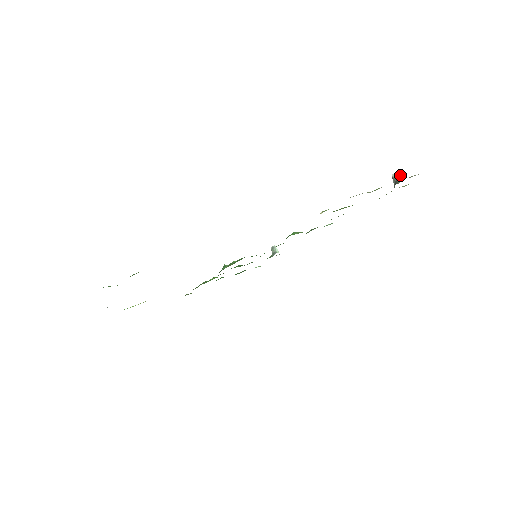
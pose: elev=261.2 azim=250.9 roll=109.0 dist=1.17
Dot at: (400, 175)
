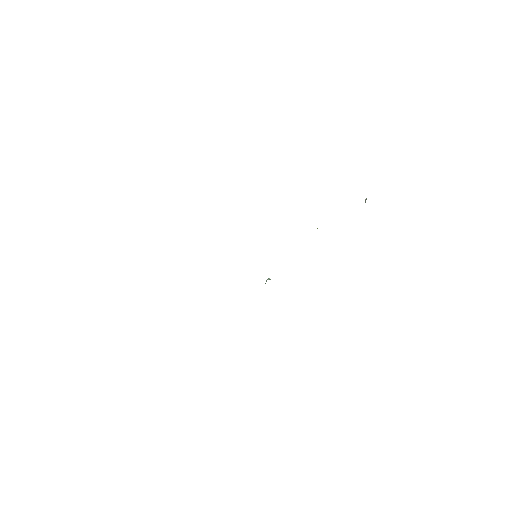
Dot at: occluded
